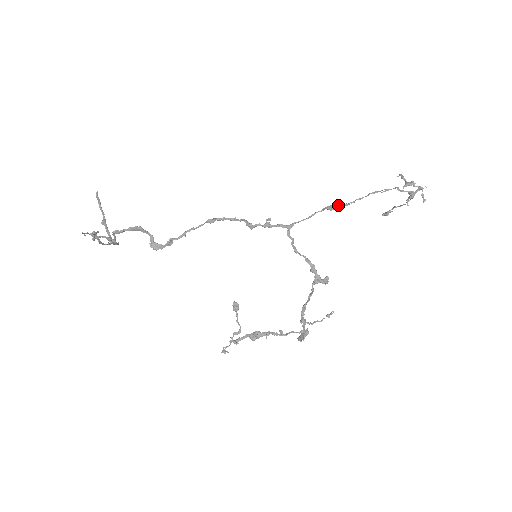
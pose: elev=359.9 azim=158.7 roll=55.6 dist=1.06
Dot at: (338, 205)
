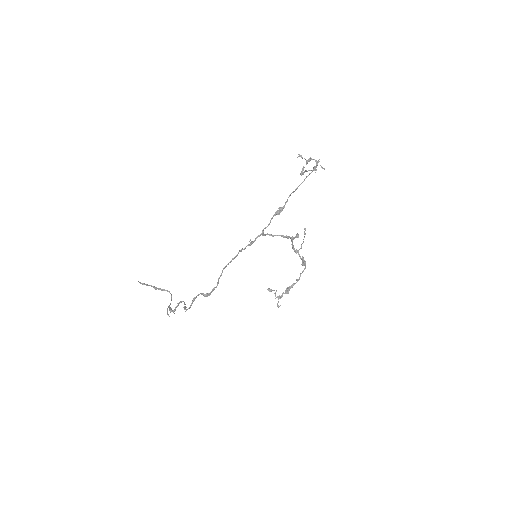
Dot at: (281, 209)
